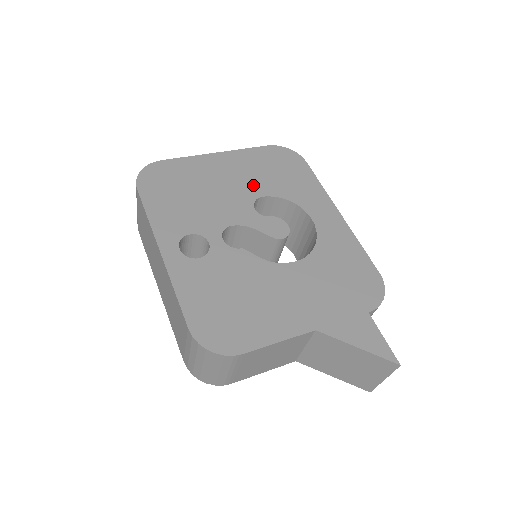
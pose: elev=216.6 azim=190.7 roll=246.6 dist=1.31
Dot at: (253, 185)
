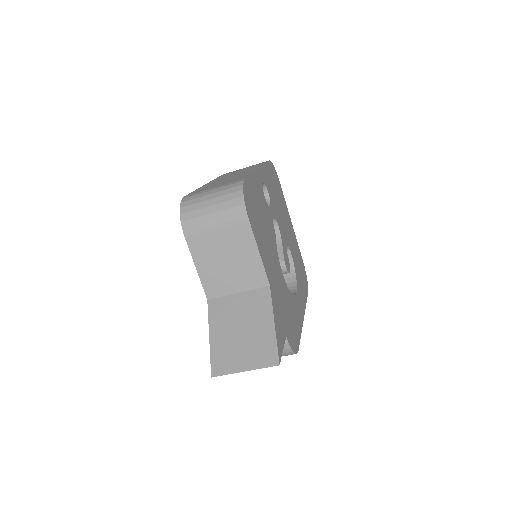
Dot at: (292, 247)
